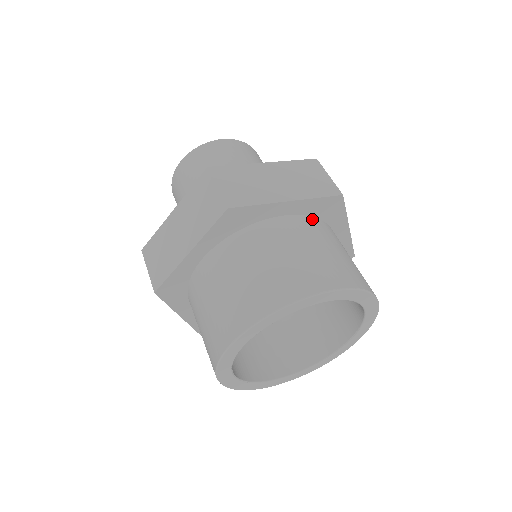
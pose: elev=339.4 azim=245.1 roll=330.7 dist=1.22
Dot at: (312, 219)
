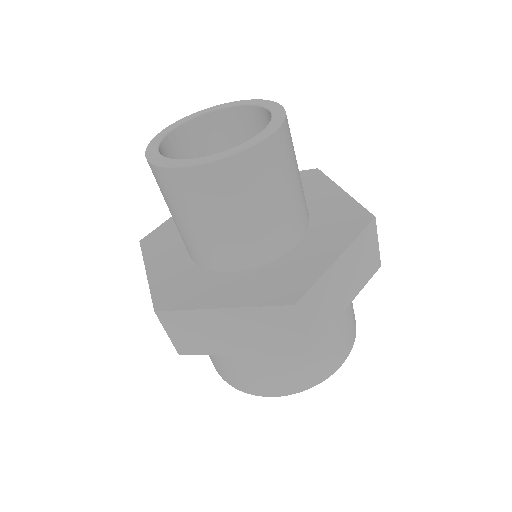
Dot at: occluded
